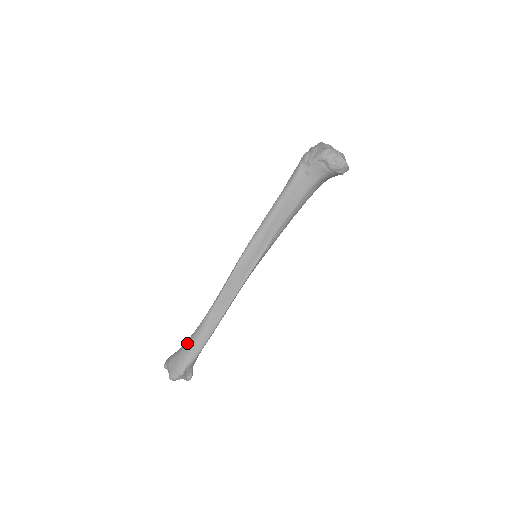
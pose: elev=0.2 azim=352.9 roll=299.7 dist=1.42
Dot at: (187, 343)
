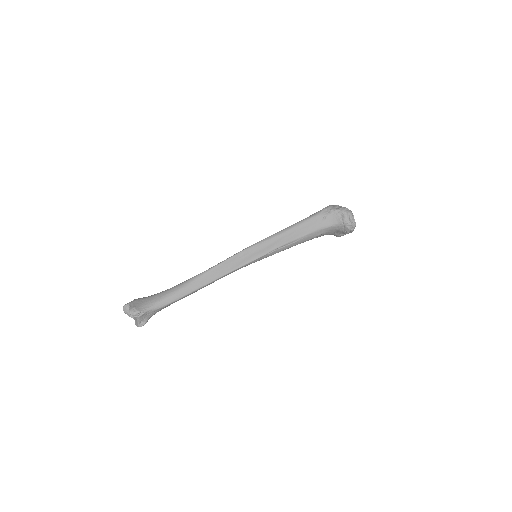
Dot at: (161, 292)
